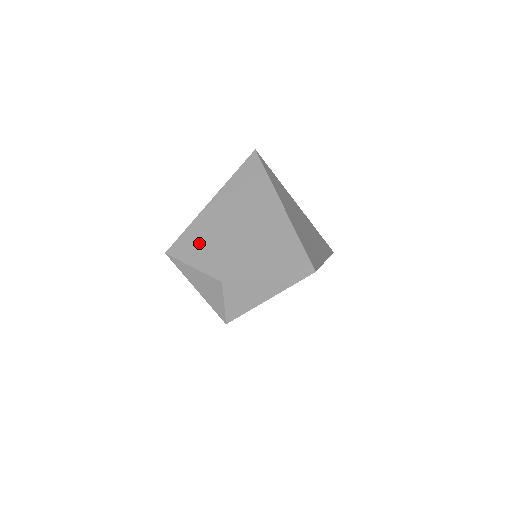
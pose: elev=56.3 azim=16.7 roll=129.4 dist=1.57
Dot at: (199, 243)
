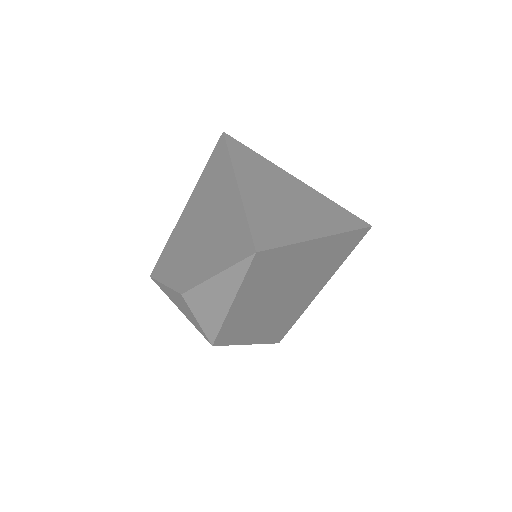
Dot at: (172, 256)
